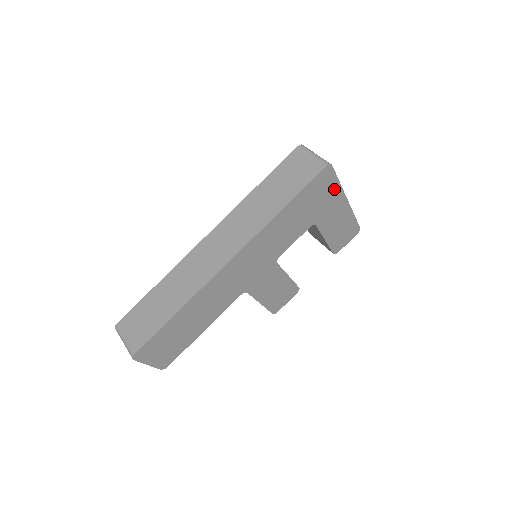
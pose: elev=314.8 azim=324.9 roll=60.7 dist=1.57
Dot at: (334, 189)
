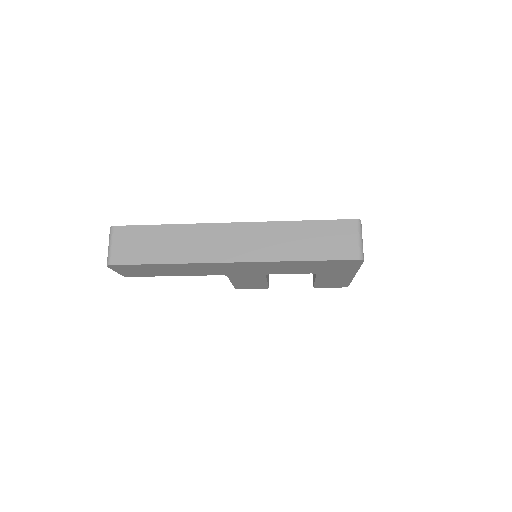
Dot at: (351, 268)
